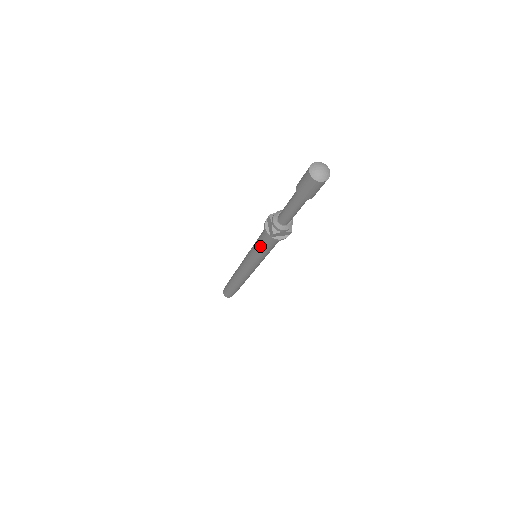
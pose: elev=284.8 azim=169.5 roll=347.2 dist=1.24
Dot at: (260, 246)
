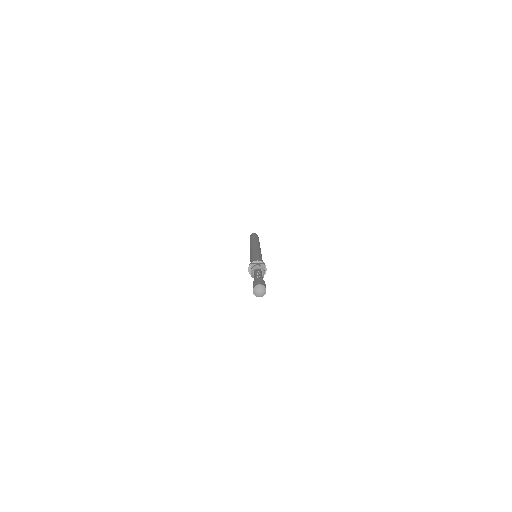
Dot at: occluded
